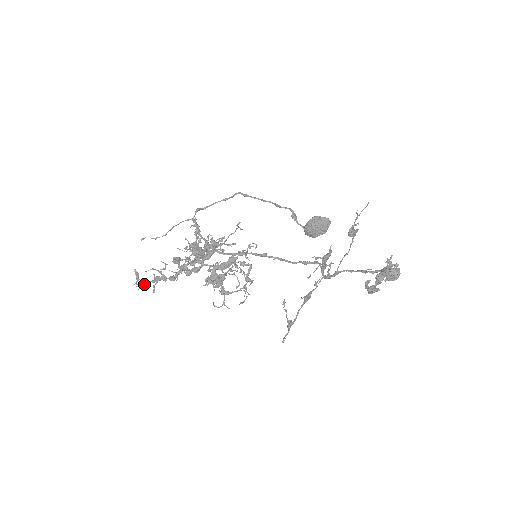
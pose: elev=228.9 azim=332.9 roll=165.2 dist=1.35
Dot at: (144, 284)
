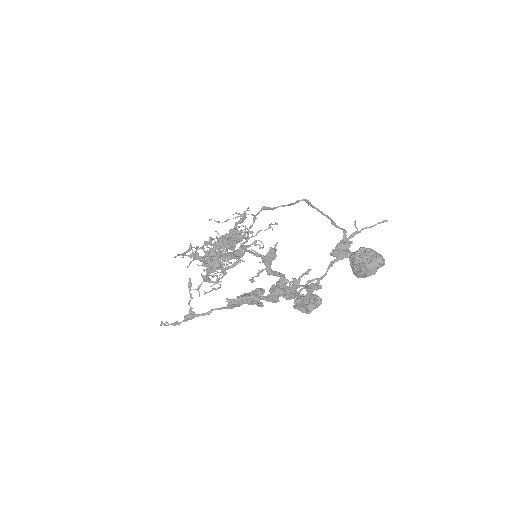
Dot at: (182, 255)
